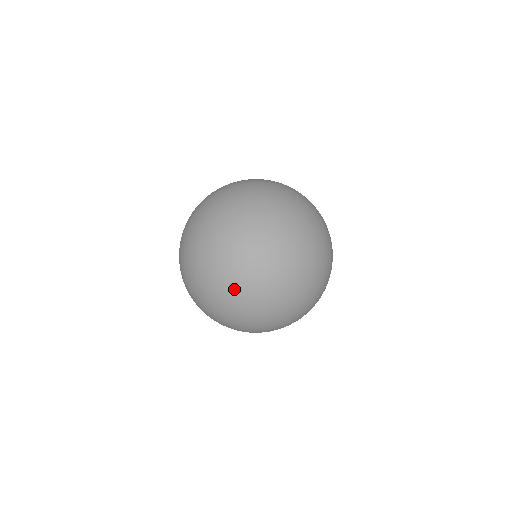
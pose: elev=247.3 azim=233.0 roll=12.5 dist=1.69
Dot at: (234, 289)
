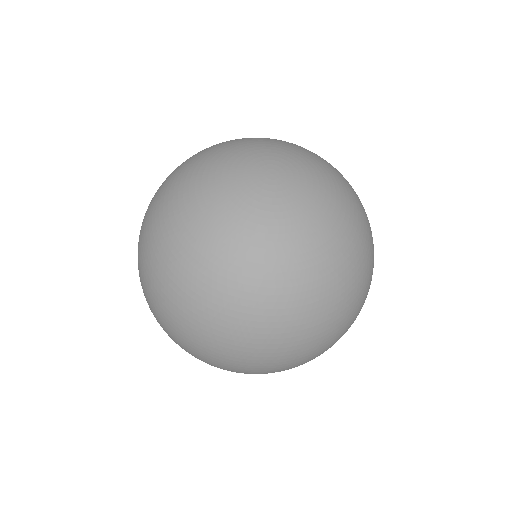
Dot at: (172, 338)
